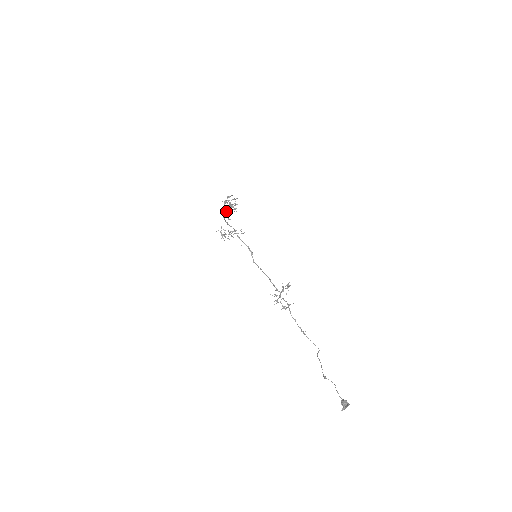
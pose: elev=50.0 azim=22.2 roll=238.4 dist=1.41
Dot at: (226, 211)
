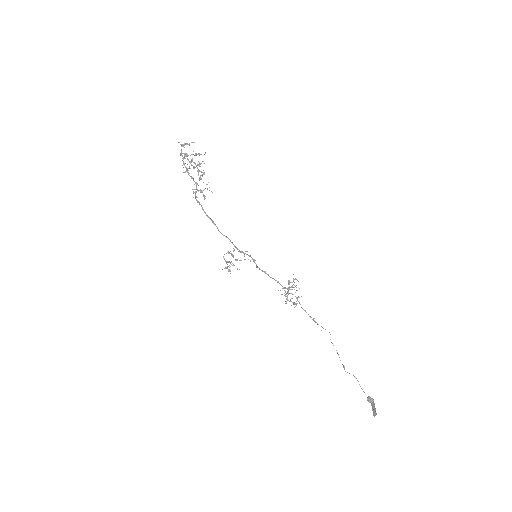
Dot at: (197, 189)
